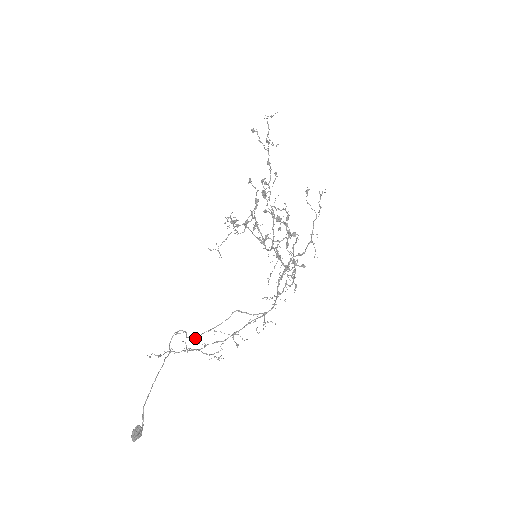
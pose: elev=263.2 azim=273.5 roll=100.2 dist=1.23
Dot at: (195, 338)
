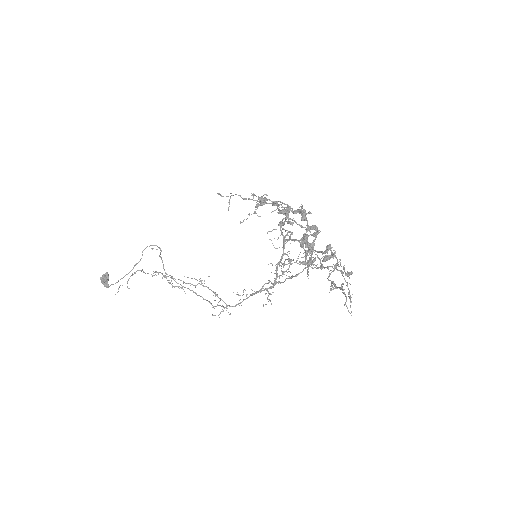
Dot at: (165, 273)
